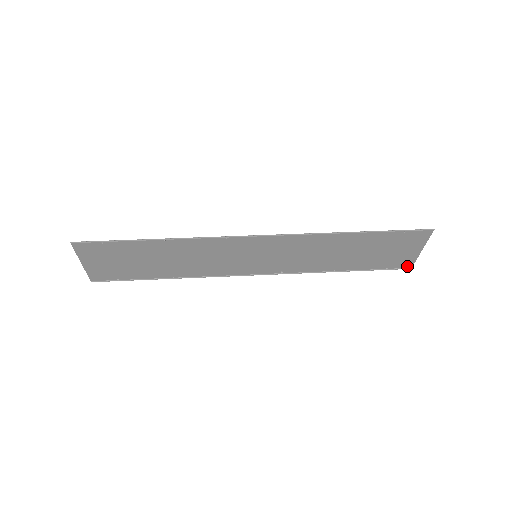
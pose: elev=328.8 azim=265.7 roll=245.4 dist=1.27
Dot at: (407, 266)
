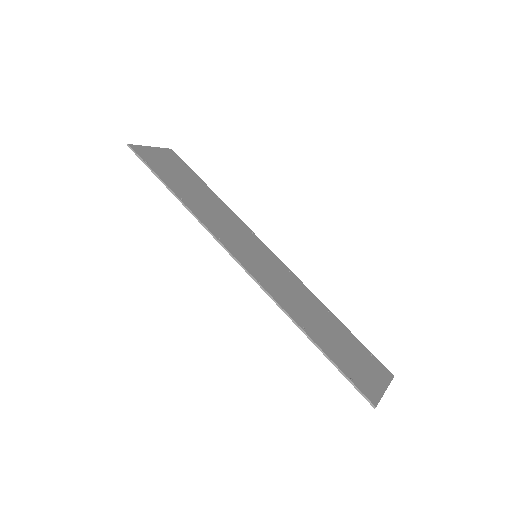
Dot at: (389, 373)
